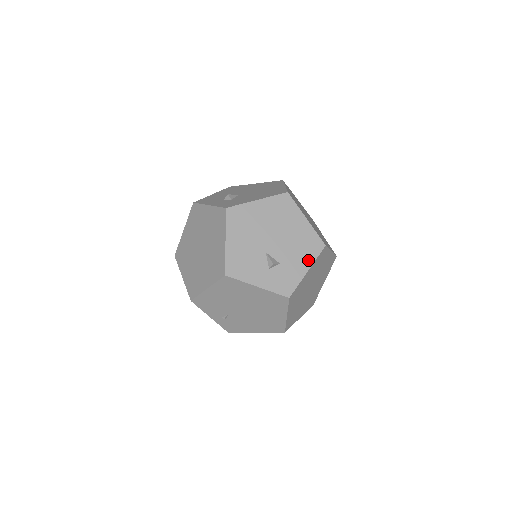
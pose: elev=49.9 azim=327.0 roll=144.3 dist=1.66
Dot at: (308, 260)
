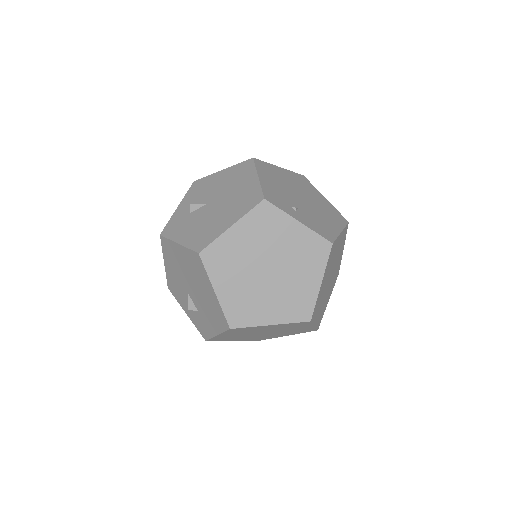
Dot at: (217, 327)
